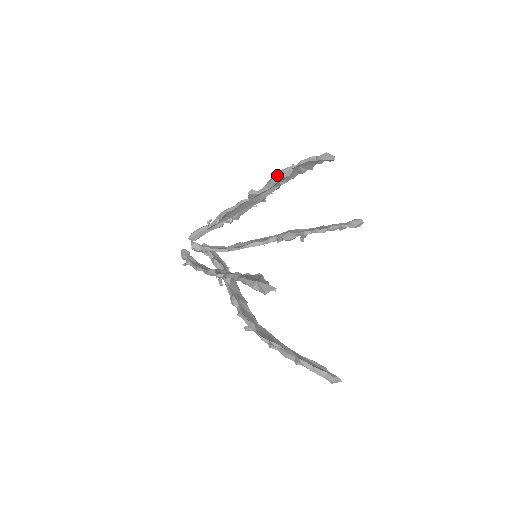
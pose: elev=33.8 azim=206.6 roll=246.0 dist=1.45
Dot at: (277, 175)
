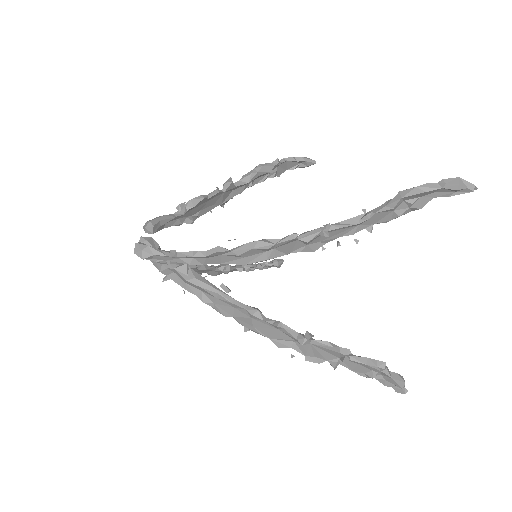
Dot at: (259, 168)
